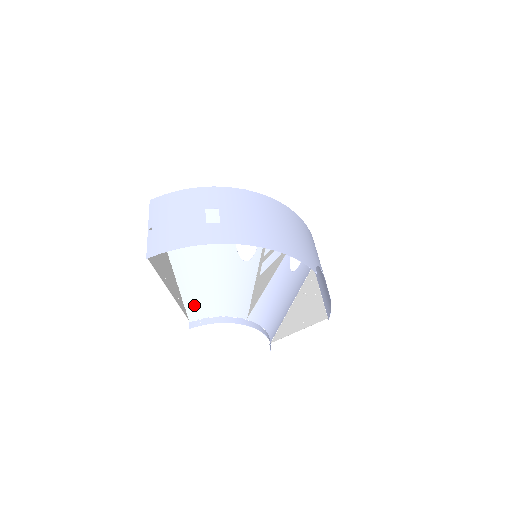
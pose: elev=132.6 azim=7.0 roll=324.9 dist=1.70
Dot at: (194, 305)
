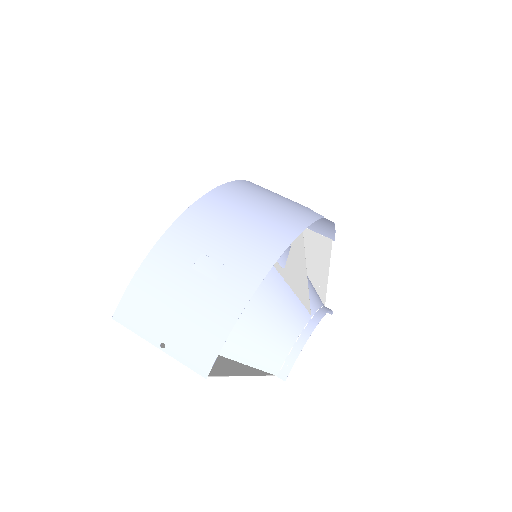
Dot at: (266, 359)
